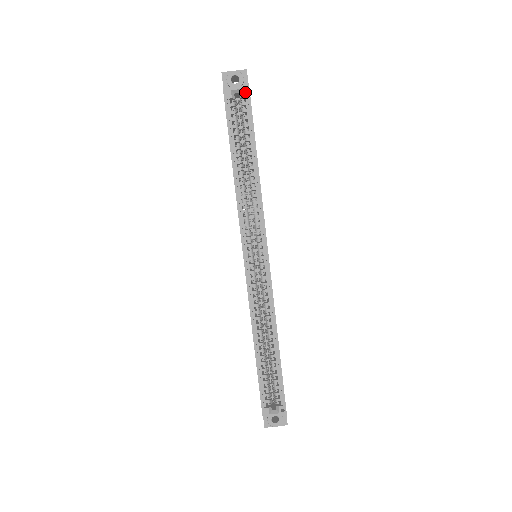
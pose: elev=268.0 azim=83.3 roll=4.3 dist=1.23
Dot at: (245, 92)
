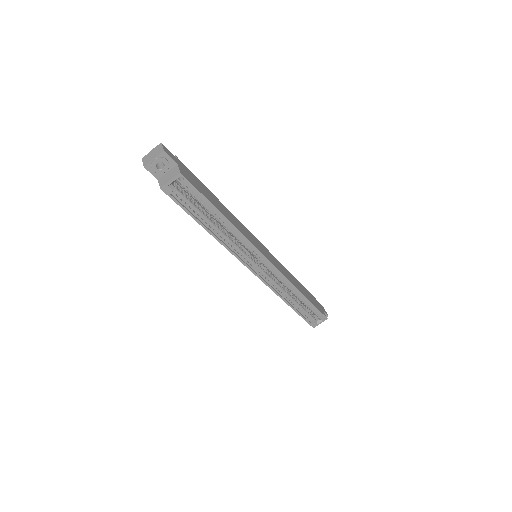
Dot at: occluded
